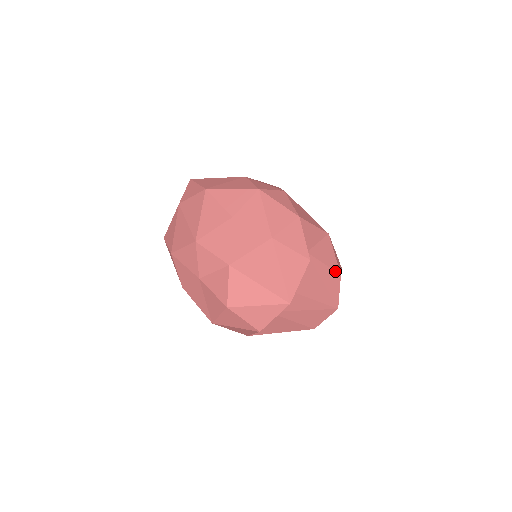
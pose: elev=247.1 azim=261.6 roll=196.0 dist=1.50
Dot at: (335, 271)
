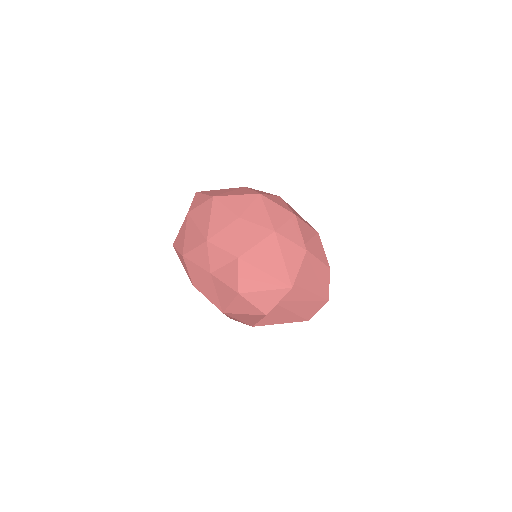
Dot at: (325, 265)
